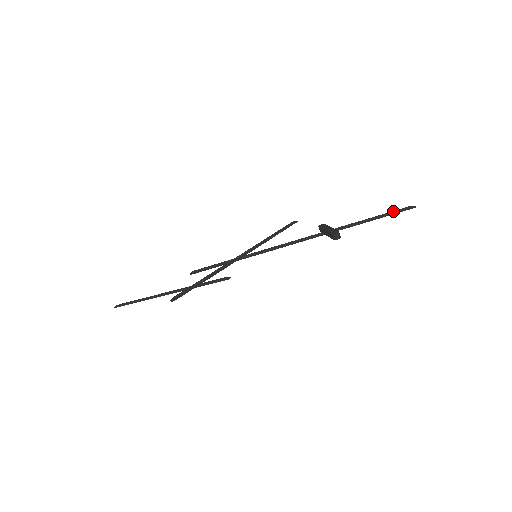
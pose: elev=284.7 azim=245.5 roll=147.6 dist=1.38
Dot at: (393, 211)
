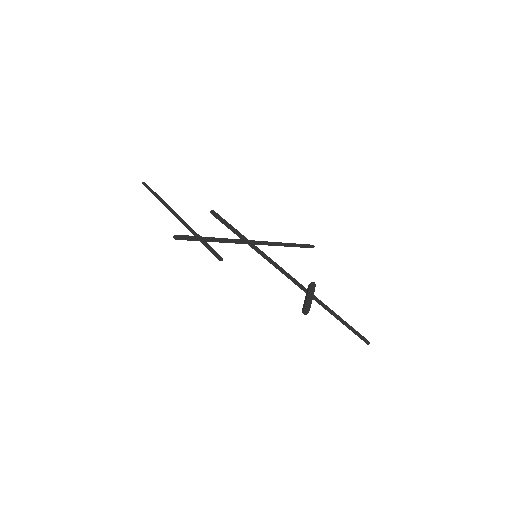
Dot at: occluded
